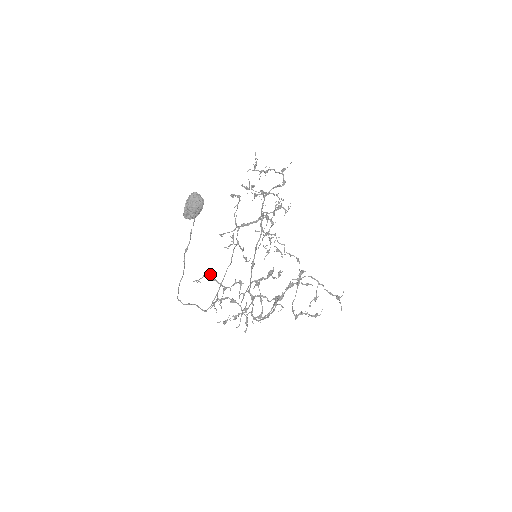
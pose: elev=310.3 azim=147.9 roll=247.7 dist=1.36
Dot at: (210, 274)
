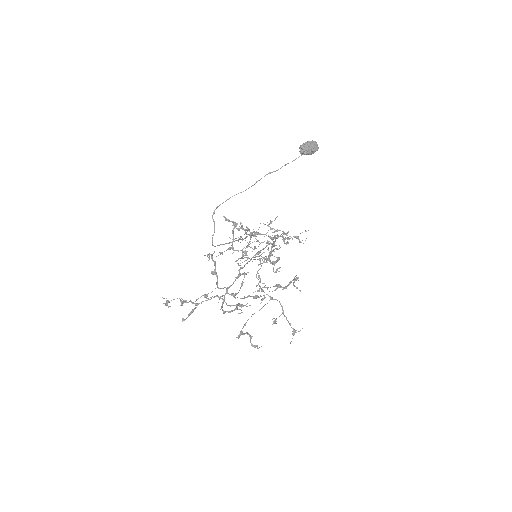
Dot at: (234, 226)
